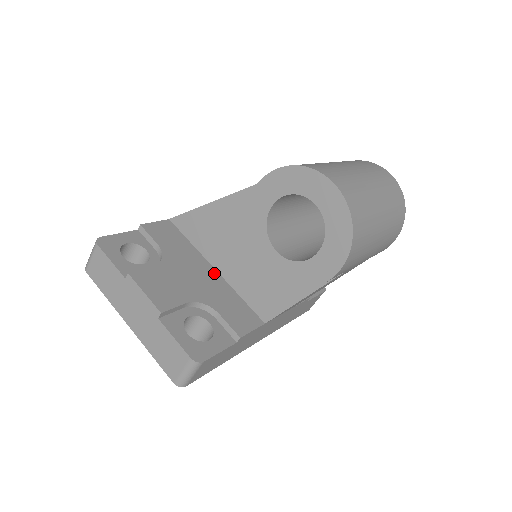
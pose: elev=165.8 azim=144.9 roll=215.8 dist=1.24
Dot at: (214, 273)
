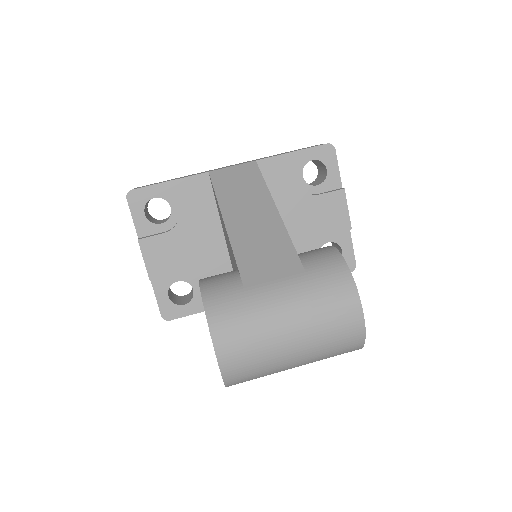
Dot at: (222, 245)
